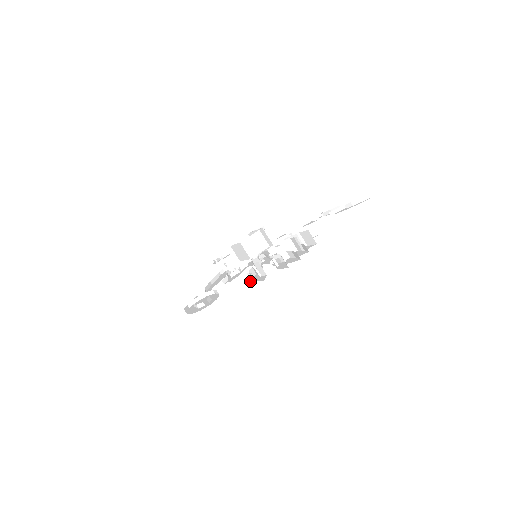
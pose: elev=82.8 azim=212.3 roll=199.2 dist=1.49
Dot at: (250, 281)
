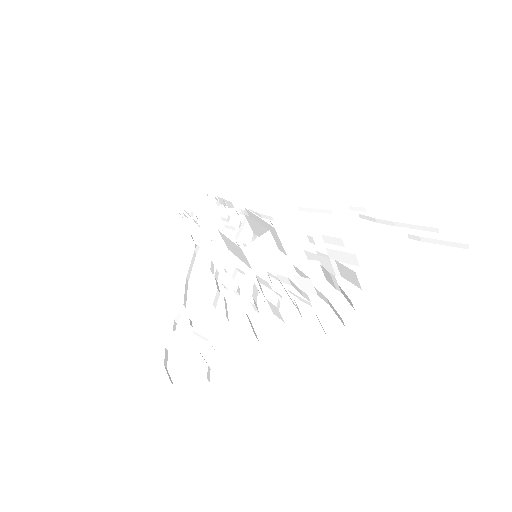
Dot at: (254, 314)
